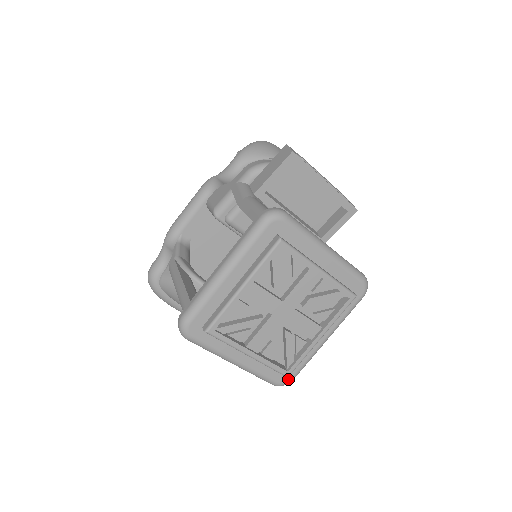
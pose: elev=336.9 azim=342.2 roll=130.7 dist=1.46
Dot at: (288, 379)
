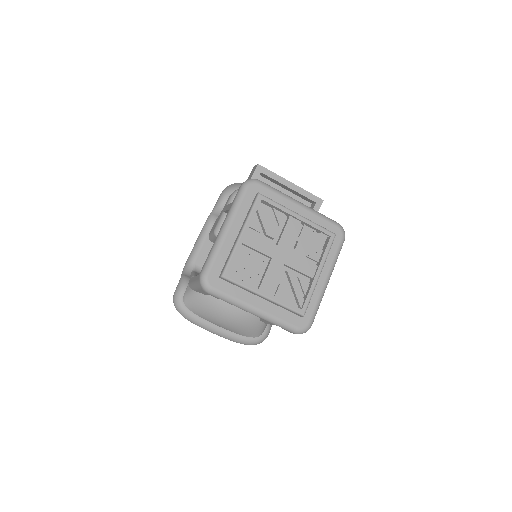
Dot at: (306, 323)
